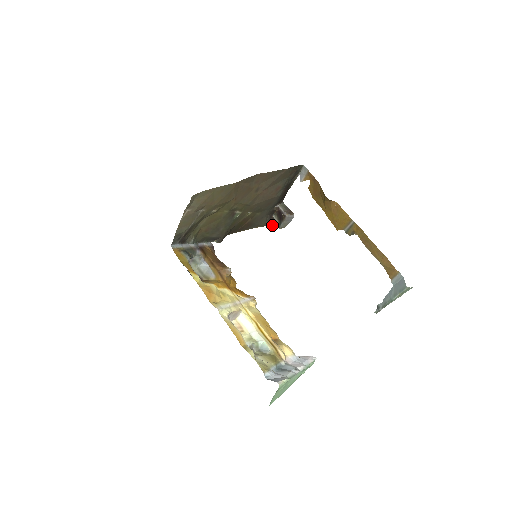
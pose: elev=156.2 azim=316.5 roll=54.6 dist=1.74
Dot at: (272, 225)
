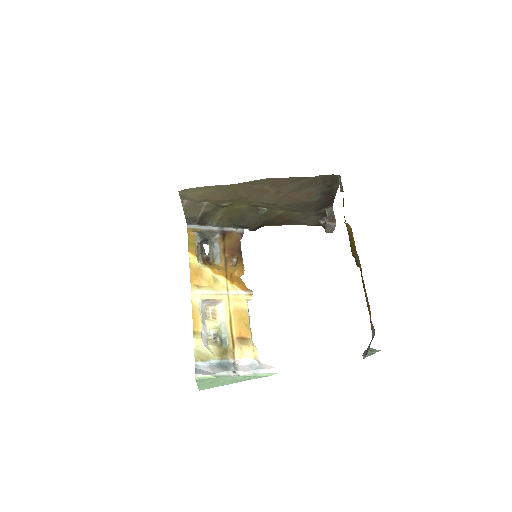
Dot at: (323, 227)
